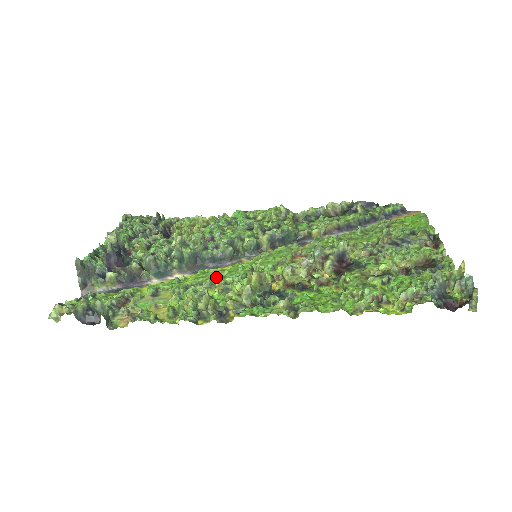
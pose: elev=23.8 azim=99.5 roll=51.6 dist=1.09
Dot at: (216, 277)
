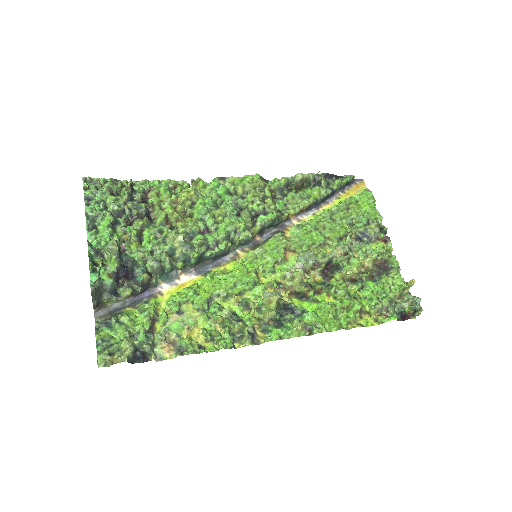
Dot at: (230, 287)
